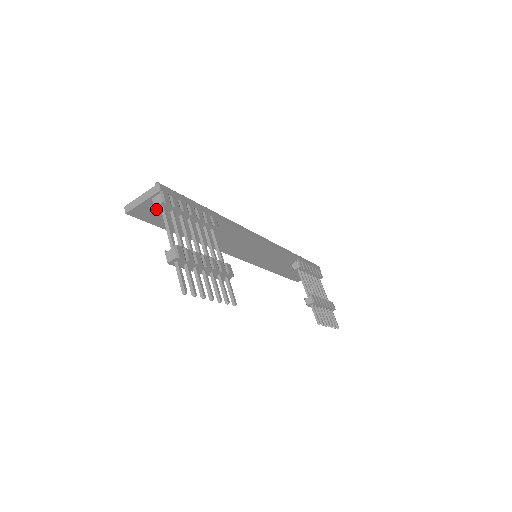
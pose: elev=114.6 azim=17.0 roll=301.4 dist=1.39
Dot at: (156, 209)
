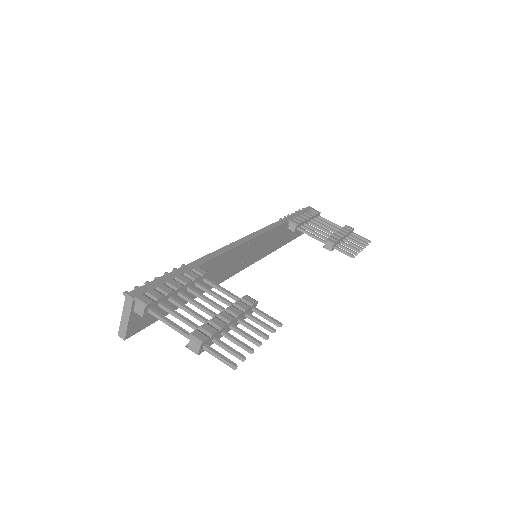
Dot at: (145, 316)
